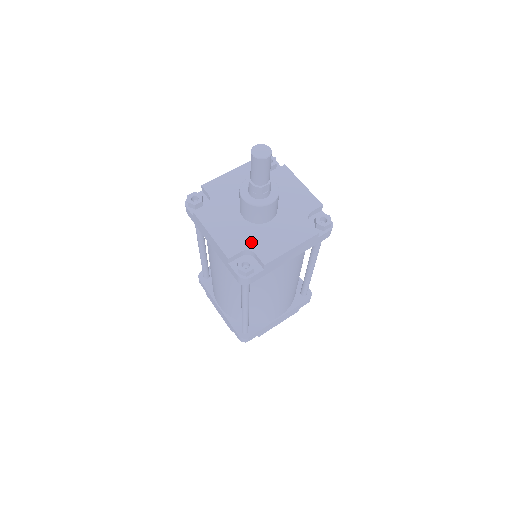
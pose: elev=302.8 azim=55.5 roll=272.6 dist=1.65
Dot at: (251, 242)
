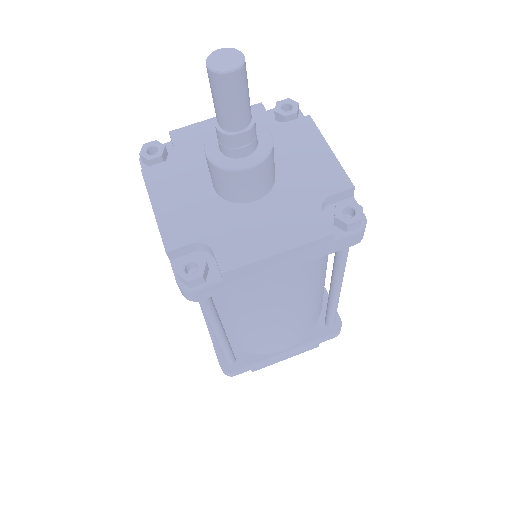
Dot at: (212, 231)
